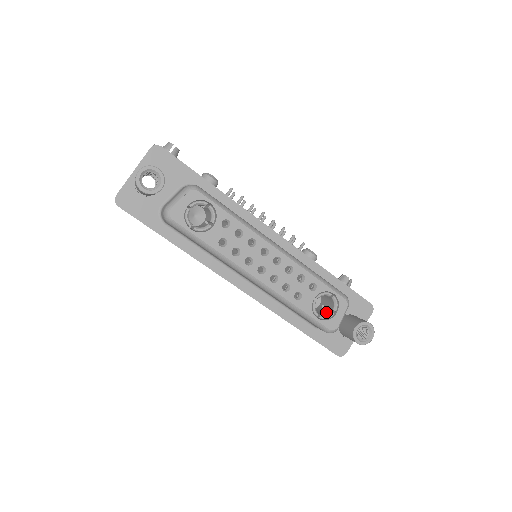
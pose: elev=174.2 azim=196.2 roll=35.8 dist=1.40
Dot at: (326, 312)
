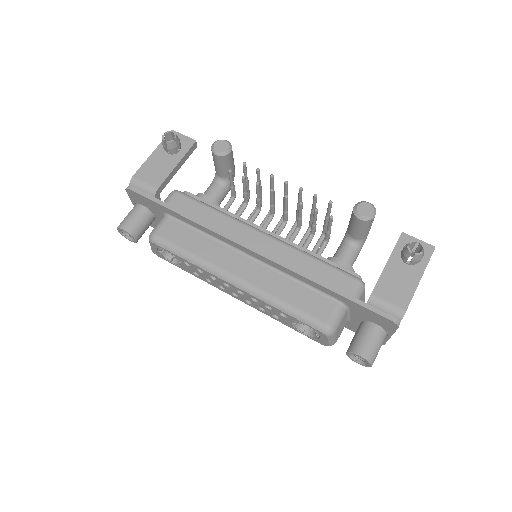
Dot at: occluded
